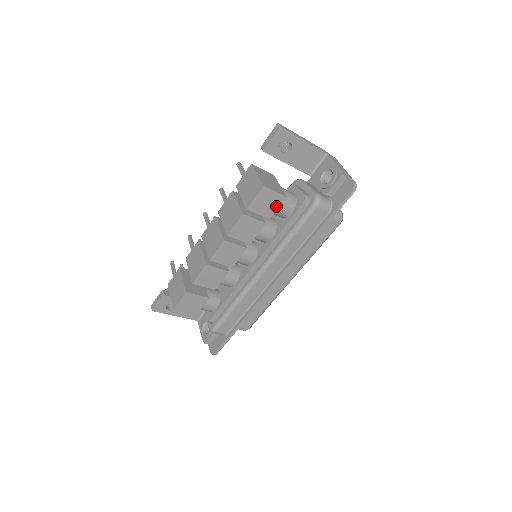
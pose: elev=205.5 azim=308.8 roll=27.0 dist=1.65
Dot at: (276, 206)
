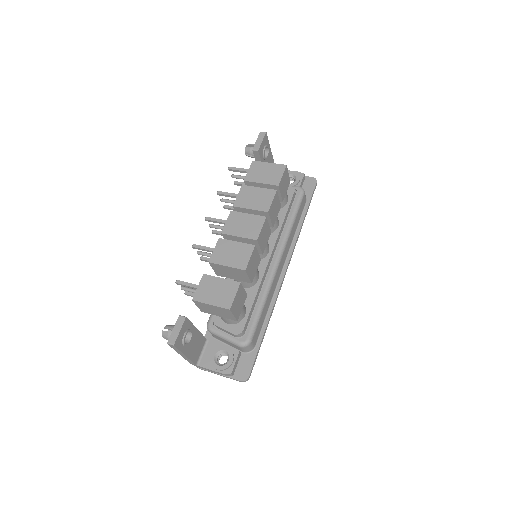
Dot at: (286, 189)
